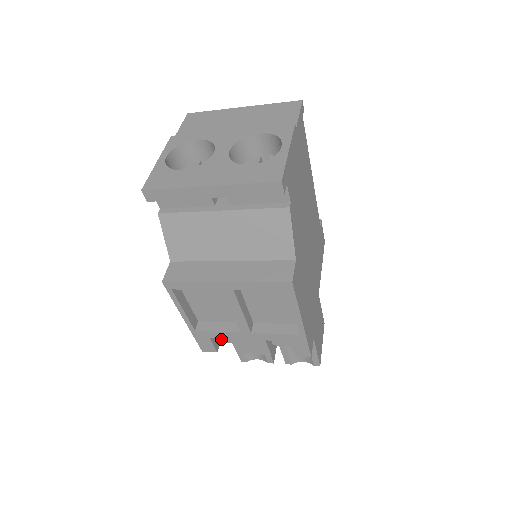
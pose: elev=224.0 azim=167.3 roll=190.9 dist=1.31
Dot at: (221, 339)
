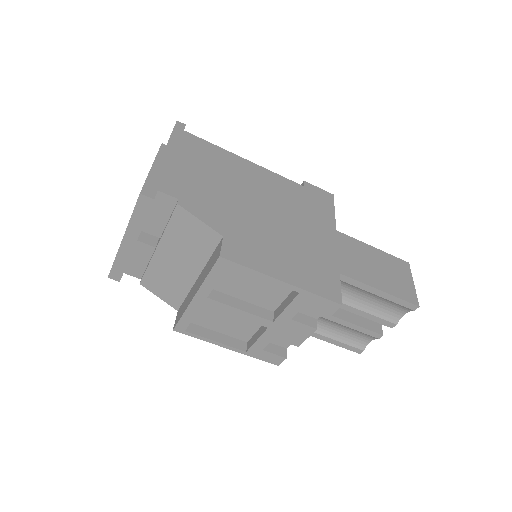
Dot at: (282, 345)
